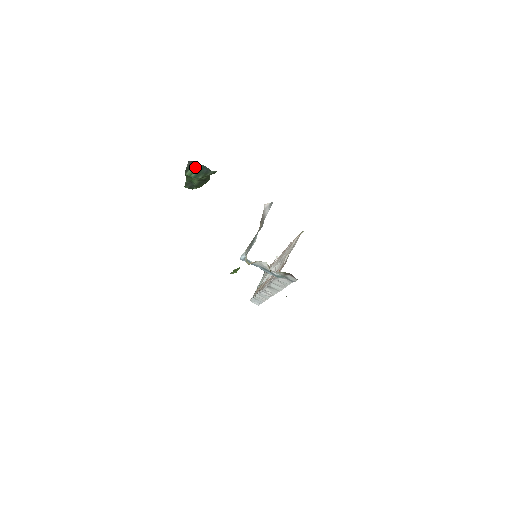
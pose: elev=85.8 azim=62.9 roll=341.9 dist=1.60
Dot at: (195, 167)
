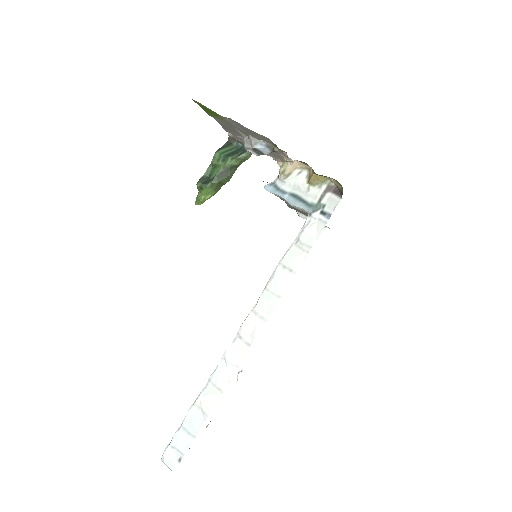
Dot at: (231, 148)
